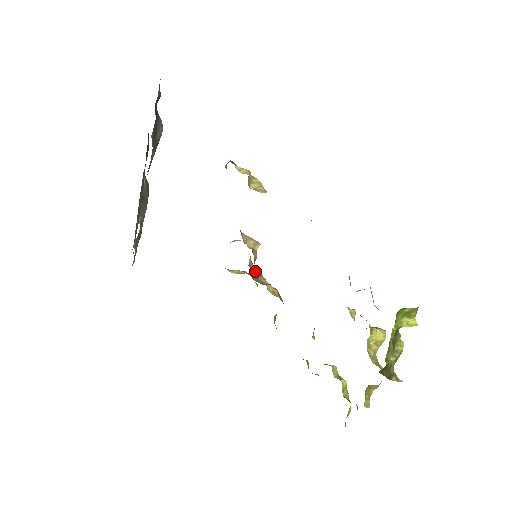
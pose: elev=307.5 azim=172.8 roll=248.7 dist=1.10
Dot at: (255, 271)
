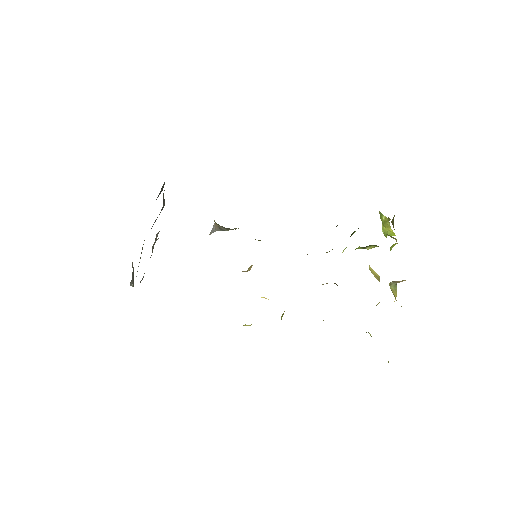
Dot at: occluded
